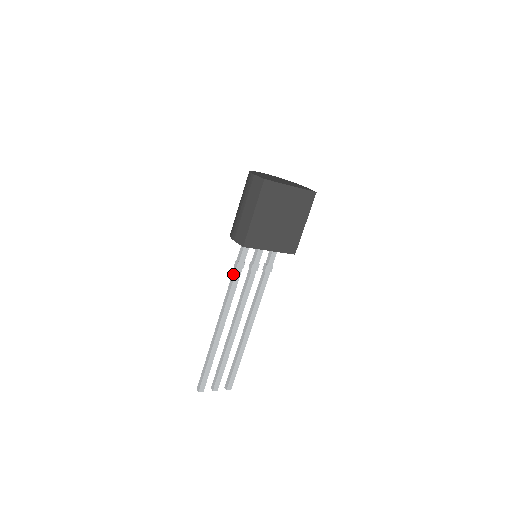
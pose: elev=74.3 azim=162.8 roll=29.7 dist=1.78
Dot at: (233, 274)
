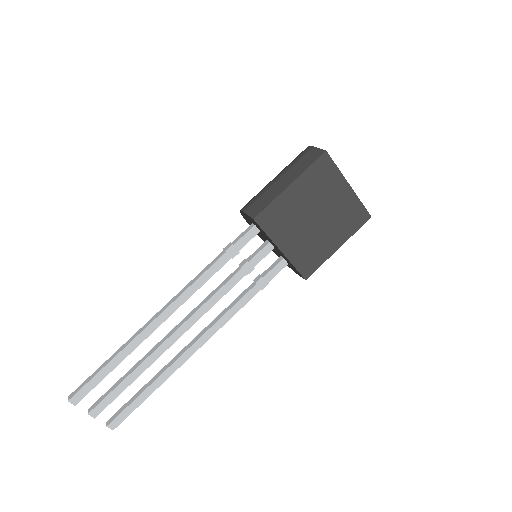
Dot at: (216, 258)
